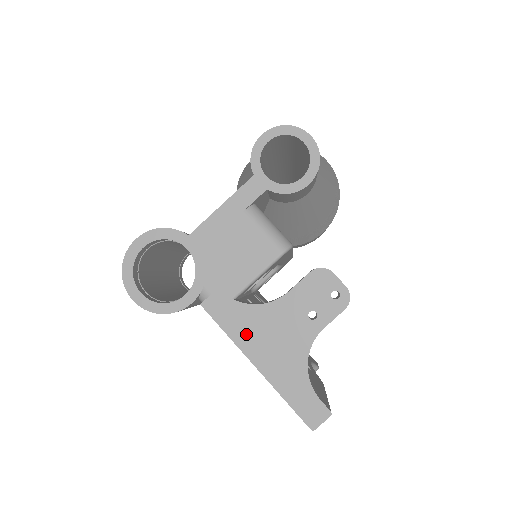
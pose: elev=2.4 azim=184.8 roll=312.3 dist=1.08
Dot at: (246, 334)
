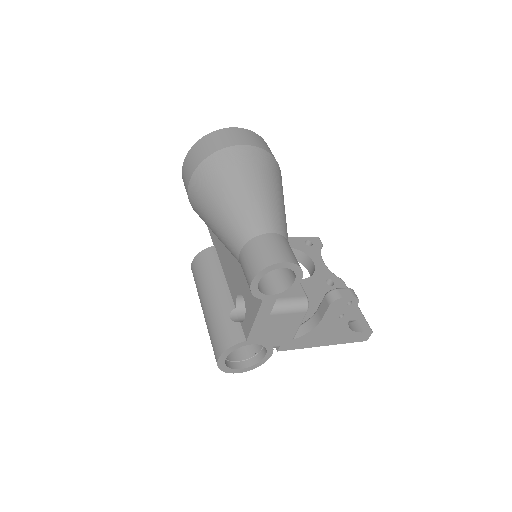
Dot at: (310, 343)
